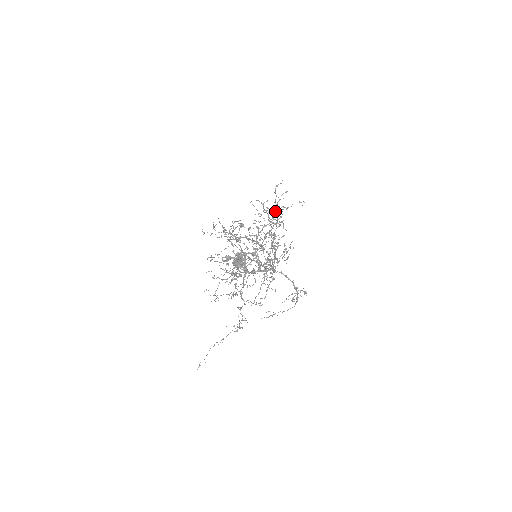
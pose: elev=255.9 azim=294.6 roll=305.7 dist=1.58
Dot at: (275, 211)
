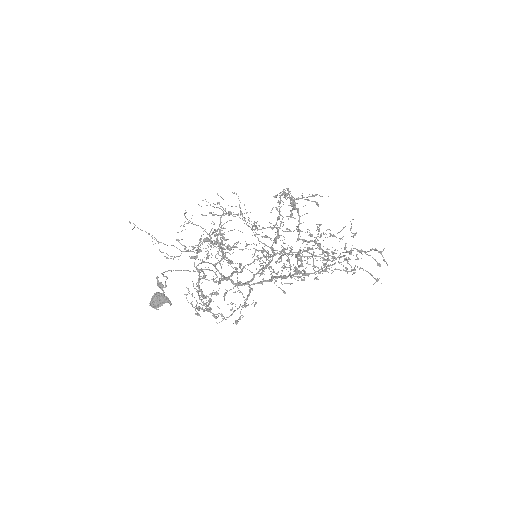
Dot at: (340, 257)
